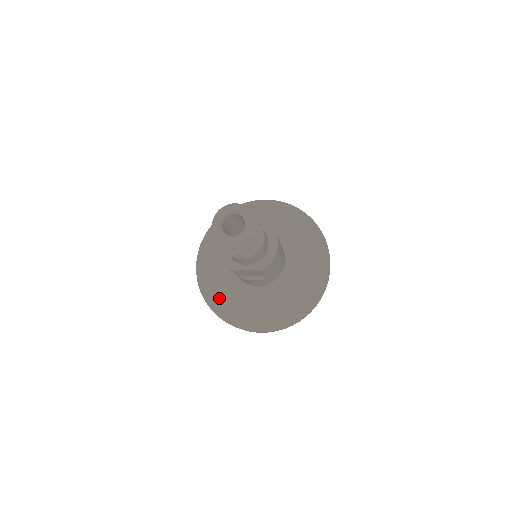
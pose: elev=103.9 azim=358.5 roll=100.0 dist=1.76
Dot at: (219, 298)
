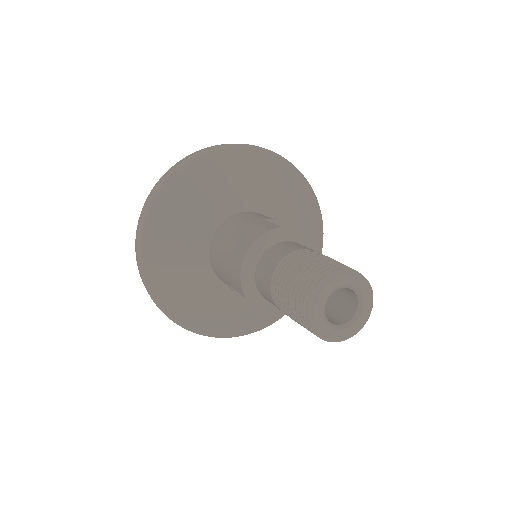
Dot at: (164, 272)
